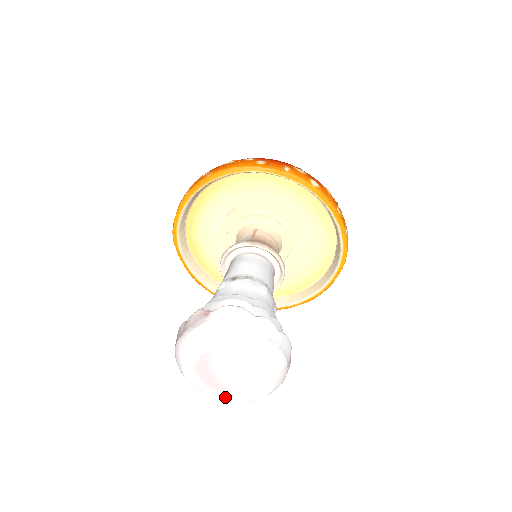
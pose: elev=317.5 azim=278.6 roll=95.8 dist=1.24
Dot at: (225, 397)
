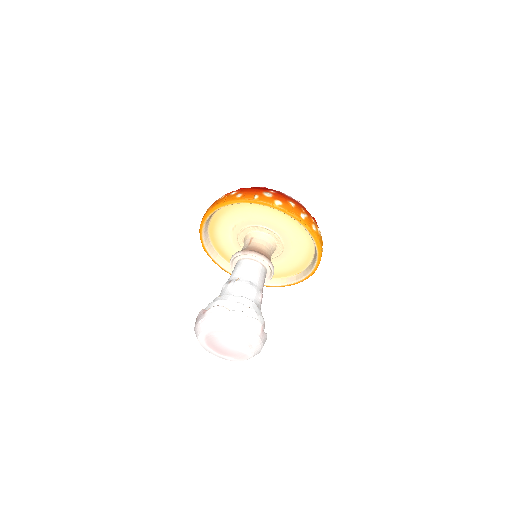
Dot at: (231, 358)
